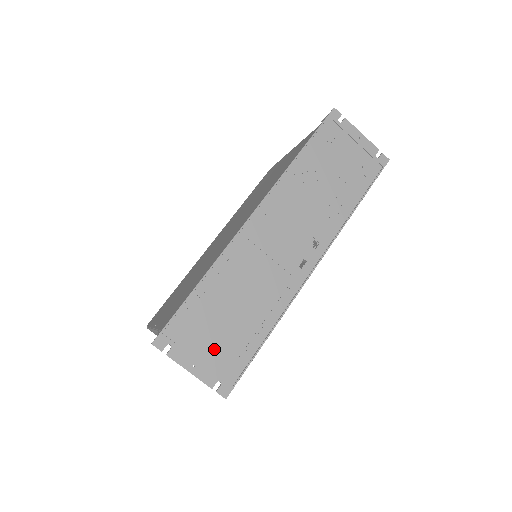
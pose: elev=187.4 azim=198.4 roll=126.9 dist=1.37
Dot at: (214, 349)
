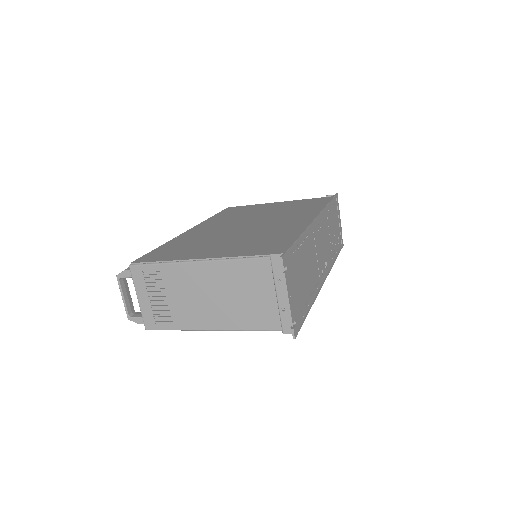
Dot at: (297, 293)
